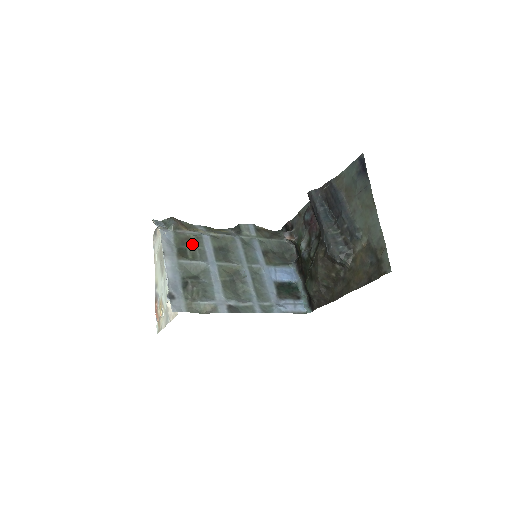
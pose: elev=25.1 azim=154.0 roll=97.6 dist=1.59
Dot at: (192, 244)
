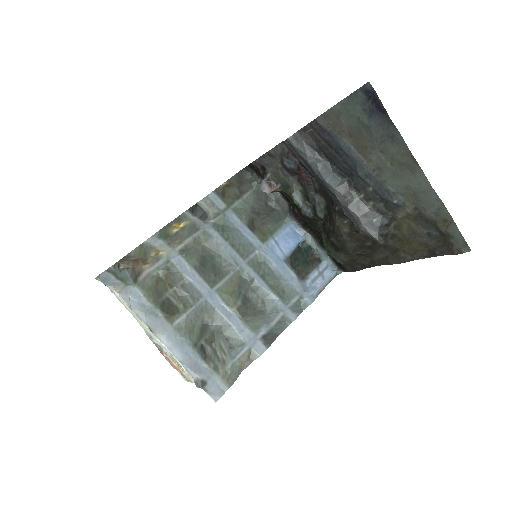
Dot at: (169, 285)
